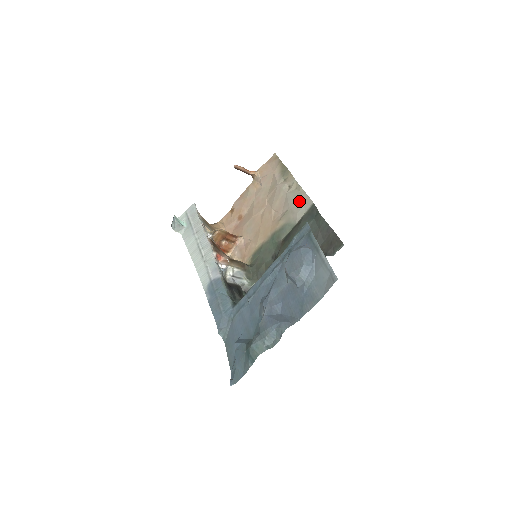
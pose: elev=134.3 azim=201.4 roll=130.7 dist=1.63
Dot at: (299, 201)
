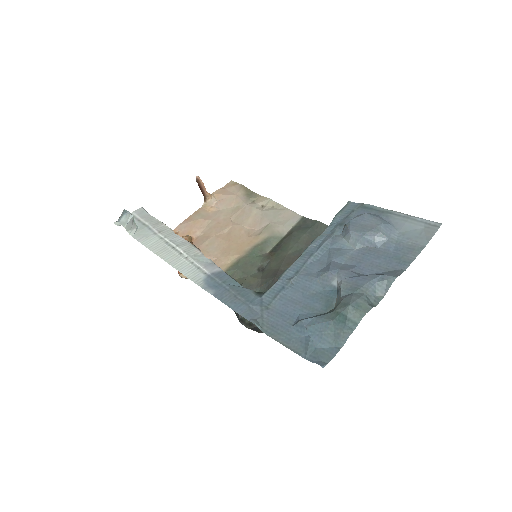
Dot at: (282, 216)
